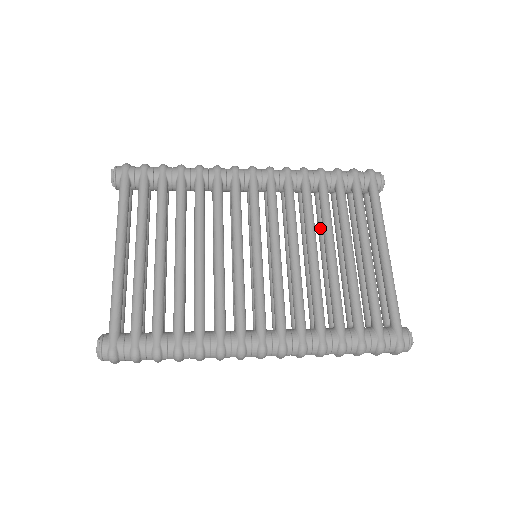
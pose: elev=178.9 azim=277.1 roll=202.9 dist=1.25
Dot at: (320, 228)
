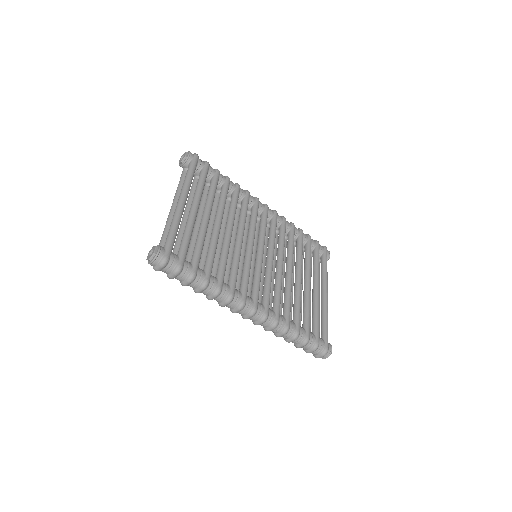
Dot at: occluded
